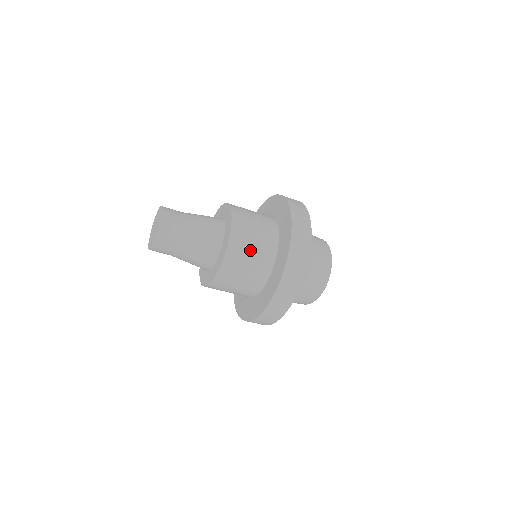
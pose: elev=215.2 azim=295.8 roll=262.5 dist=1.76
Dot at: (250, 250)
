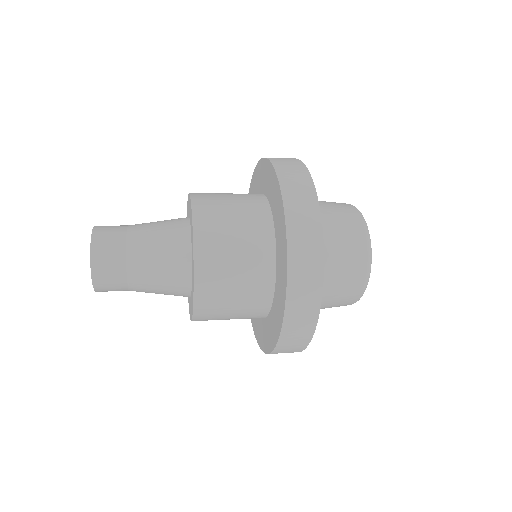
Dot at: (232, 265)
